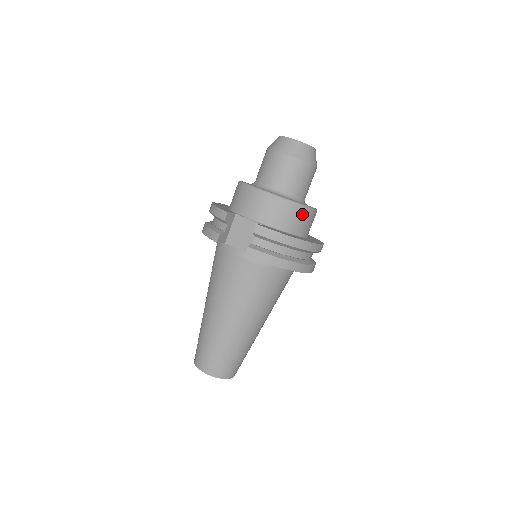
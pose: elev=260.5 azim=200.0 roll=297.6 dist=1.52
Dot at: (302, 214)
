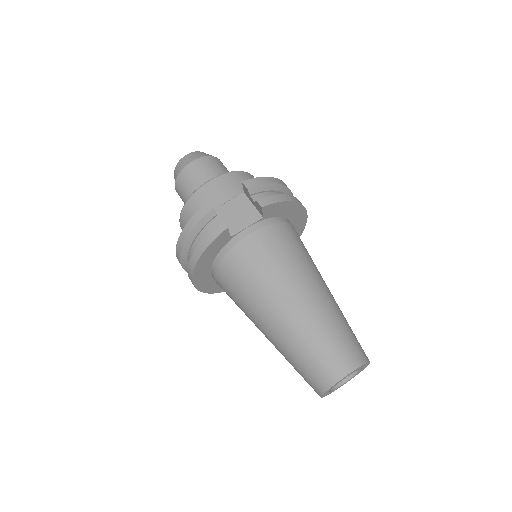
Dot at: occluded
